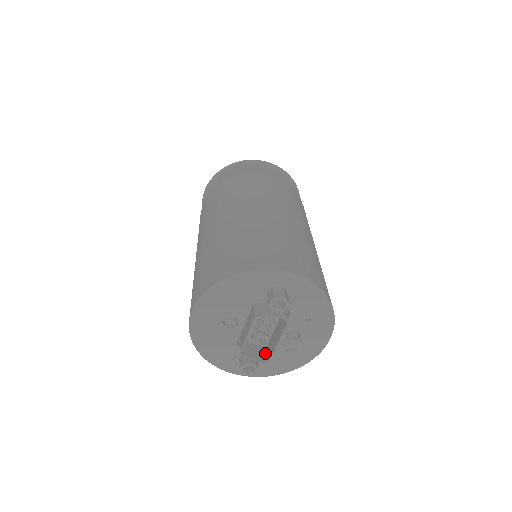
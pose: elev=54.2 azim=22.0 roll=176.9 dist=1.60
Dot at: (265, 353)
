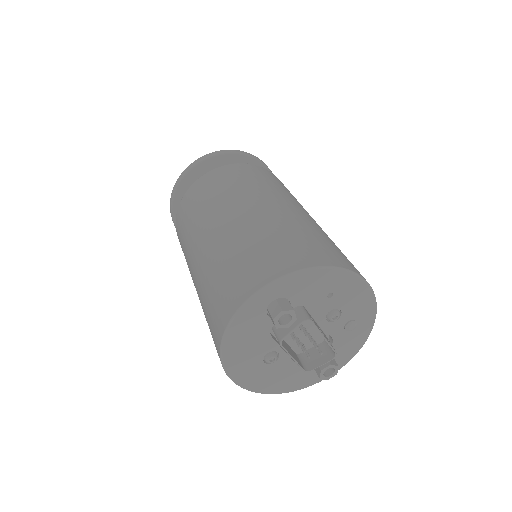
Dot at: (328, 348)
